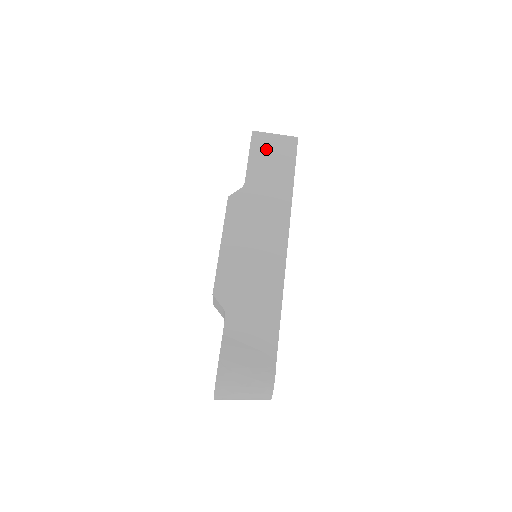
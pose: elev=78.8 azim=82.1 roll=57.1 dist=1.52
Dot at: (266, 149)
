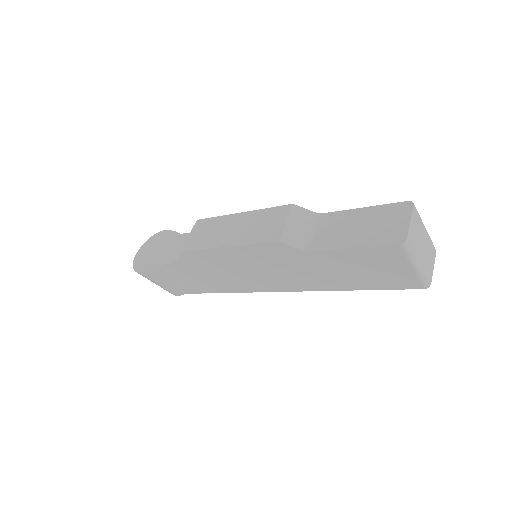
Dot at: (380, 263)
